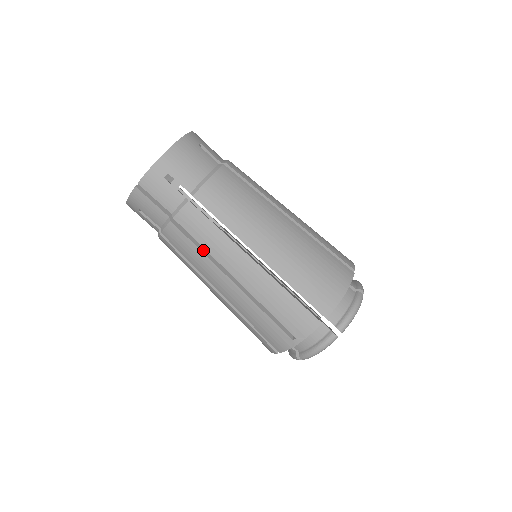
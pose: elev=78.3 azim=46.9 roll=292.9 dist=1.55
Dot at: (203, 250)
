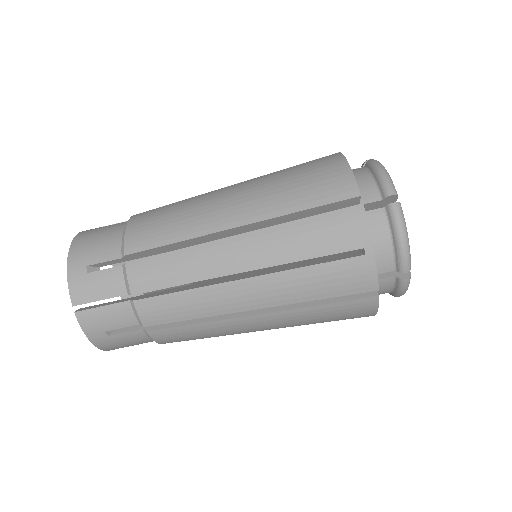
Dot at: (189, 289)
